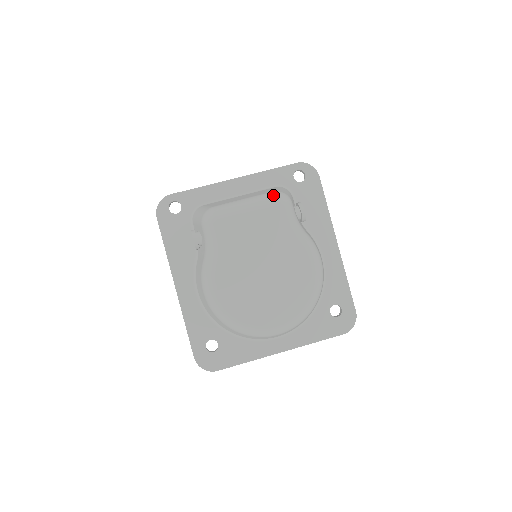
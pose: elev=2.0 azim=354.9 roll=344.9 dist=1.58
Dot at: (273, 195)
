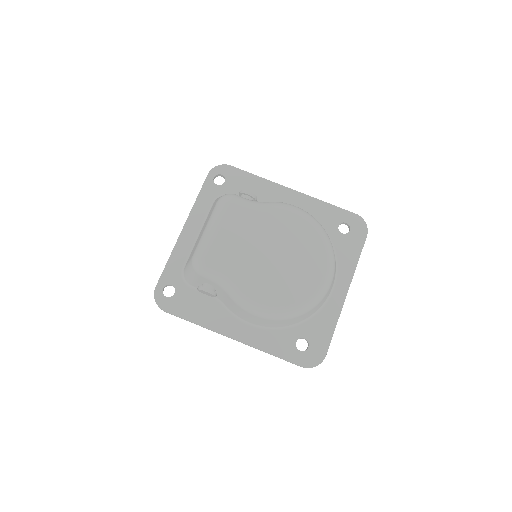
Dot at: (219, 203)
